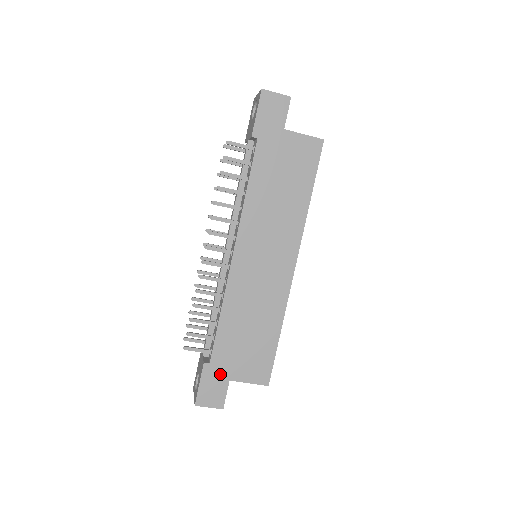
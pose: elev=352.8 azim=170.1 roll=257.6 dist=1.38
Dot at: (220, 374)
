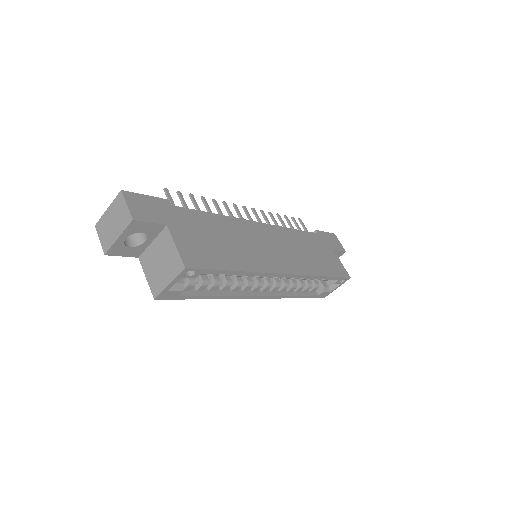
Dot at: (167, 215)
